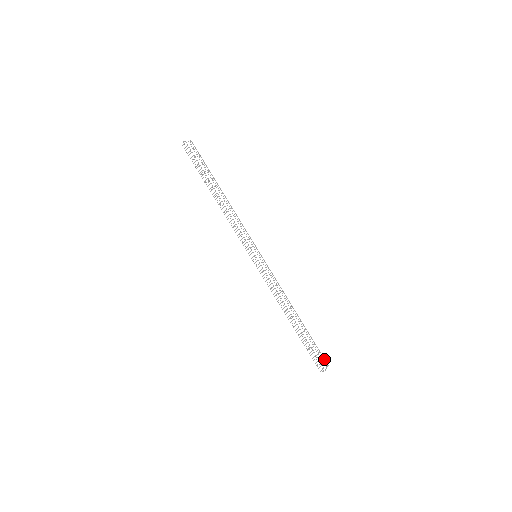
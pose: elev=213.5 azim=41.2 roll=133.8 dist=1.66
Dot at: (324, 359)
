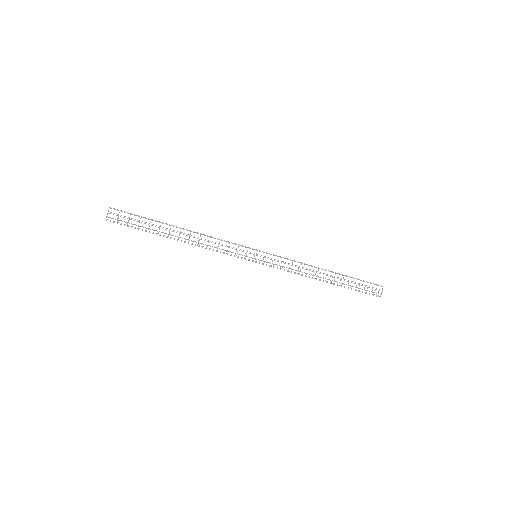
Dot at: occluded
